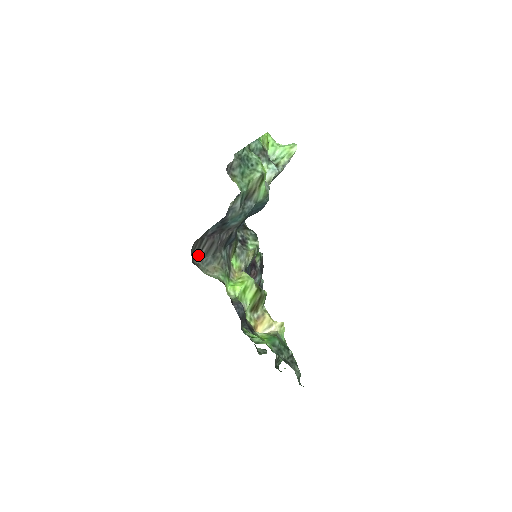
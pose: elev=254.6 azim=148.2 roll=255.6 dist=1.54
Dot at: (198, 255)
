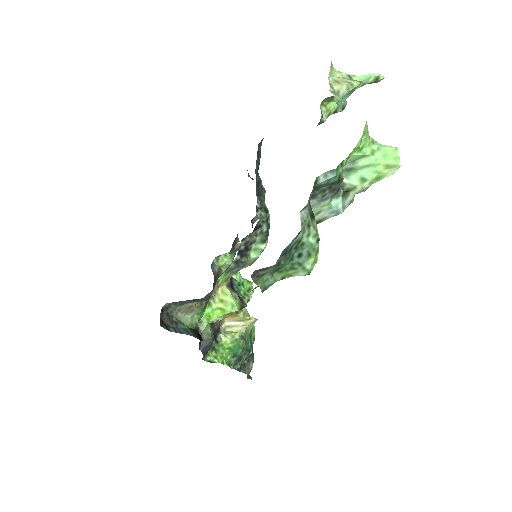
Dot at: occluded
